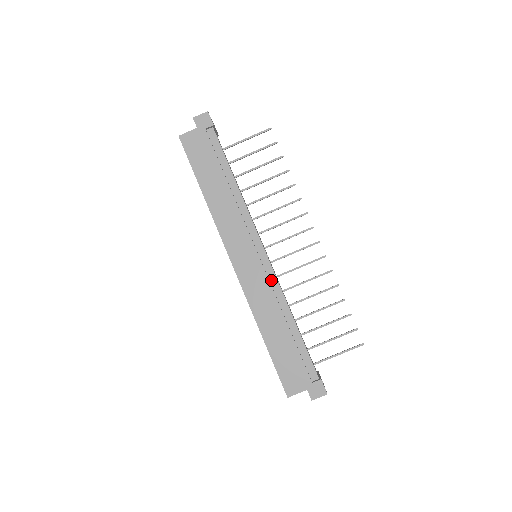
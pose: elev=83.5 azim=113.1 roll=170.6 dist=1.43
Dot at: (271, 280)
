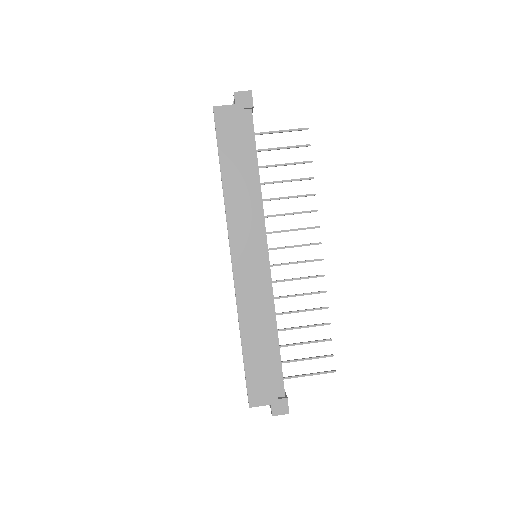
Dot at: (266, 286)
